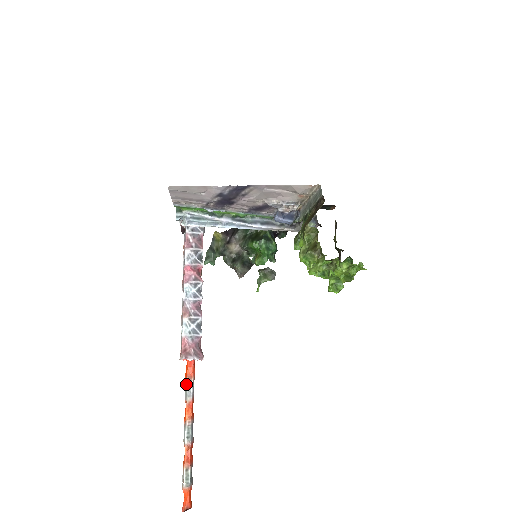
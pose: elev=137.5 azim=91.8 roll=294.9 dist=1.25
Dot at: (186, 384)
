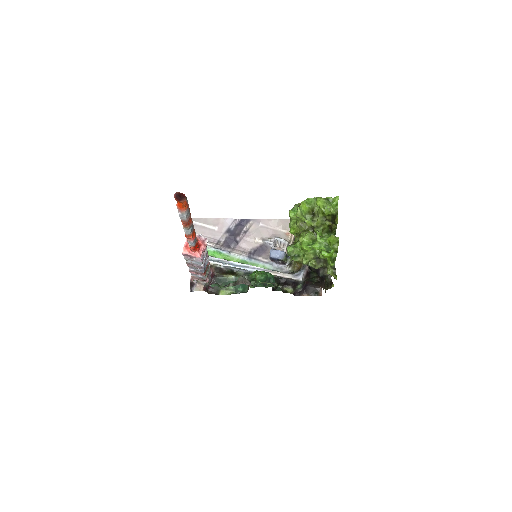
Dot at: occluded
